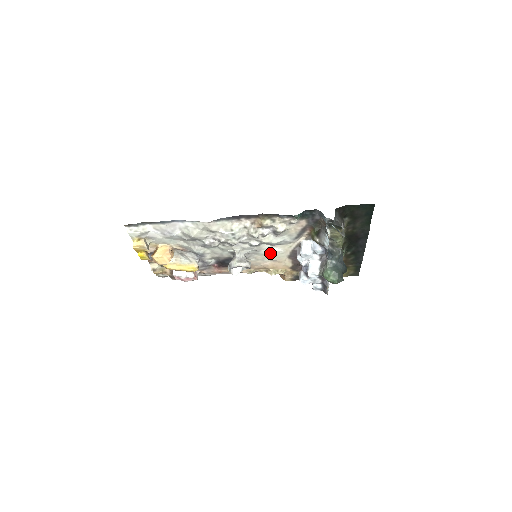
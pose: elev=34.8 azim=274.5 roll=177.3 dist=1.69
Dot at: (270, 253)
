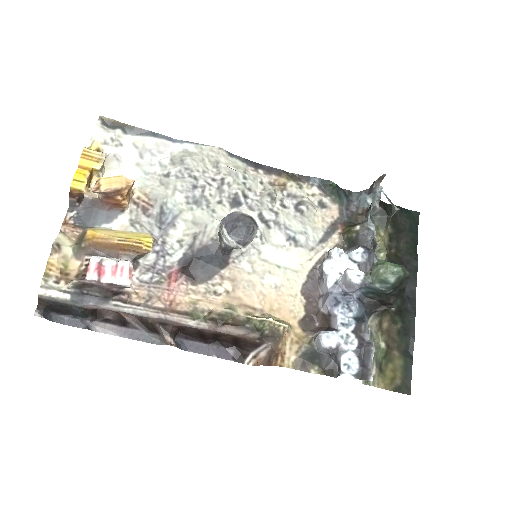
Dot at: (278, 260)
